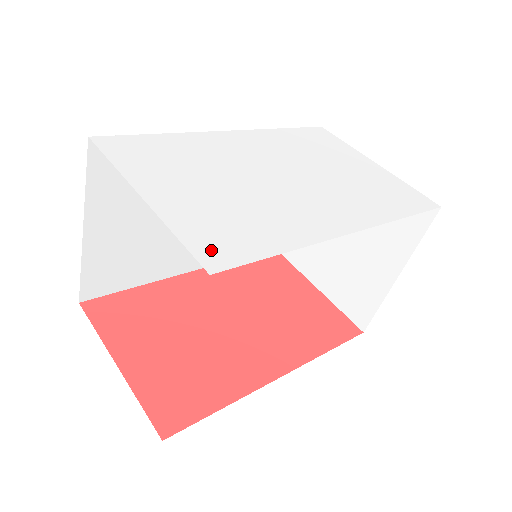
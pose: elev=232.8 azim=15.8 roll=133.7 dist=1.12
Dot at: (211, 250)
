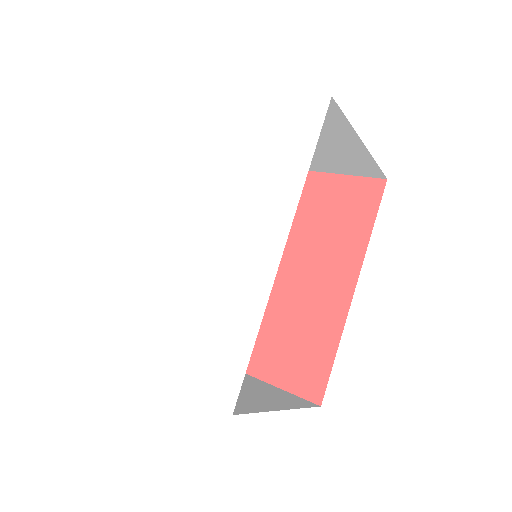
Dot at: (219, 389)
